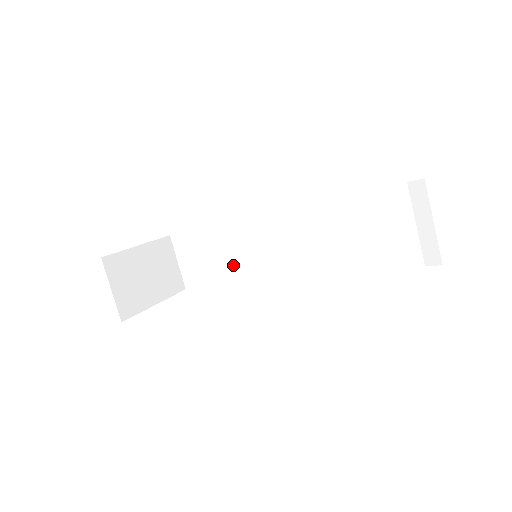
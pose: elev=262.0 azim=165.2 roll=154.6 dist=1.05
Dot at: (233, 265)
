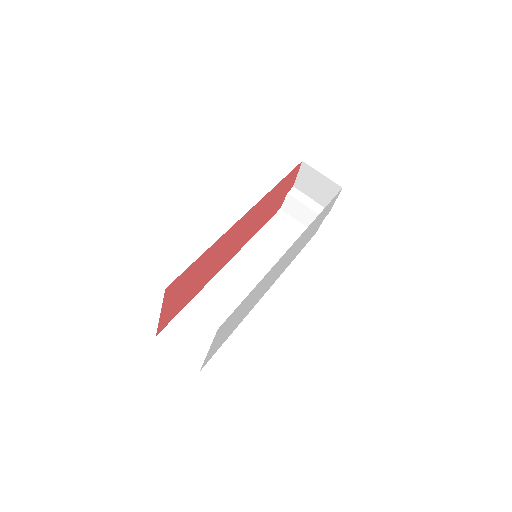
Dot at: (226, 316)
